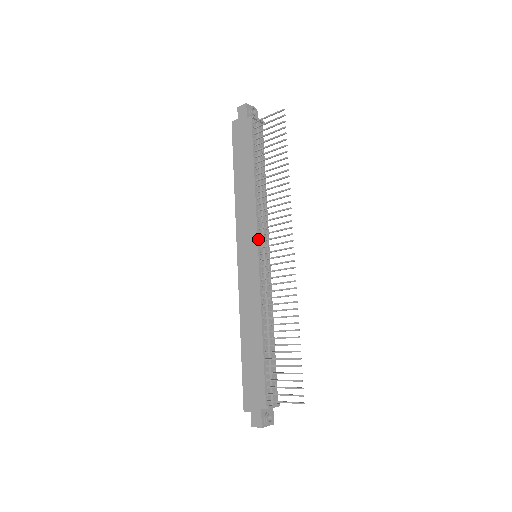
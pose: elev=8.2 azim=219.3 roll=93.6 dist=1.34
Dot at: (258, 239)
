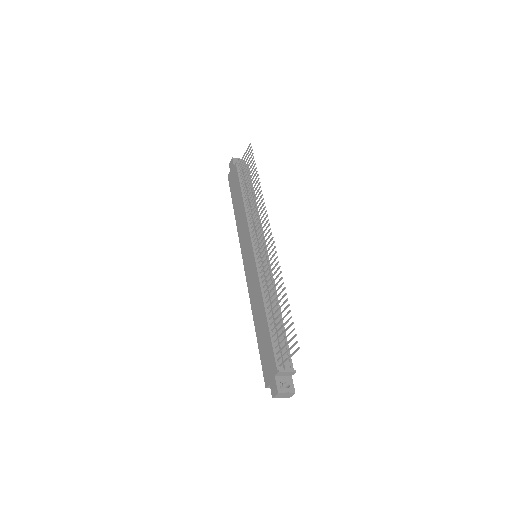
Dot at: (252, 240)
